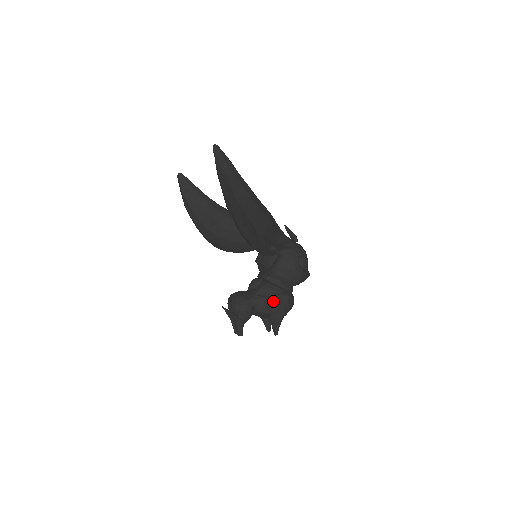
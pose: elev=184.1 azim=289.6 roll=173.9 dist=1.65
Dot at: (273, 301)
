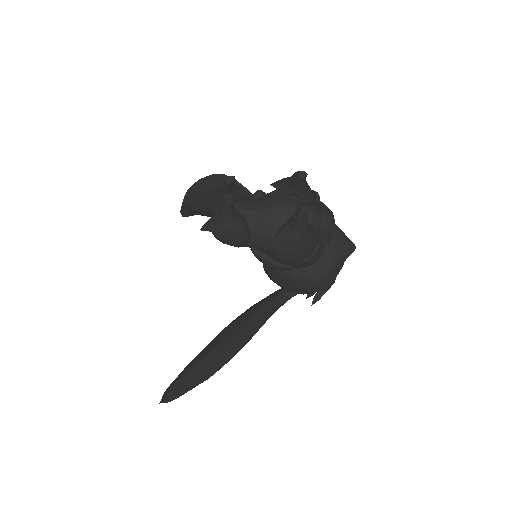
Dot at: occluded
